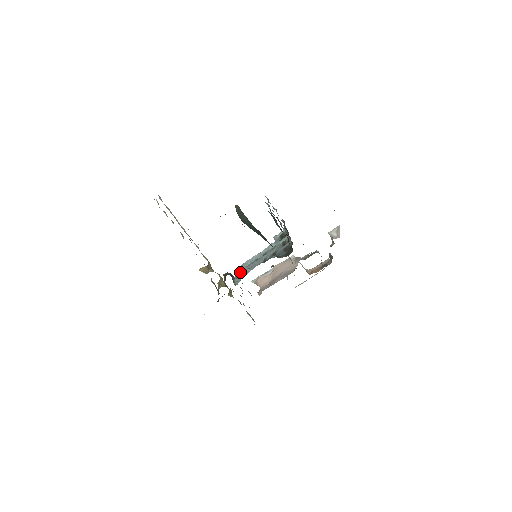
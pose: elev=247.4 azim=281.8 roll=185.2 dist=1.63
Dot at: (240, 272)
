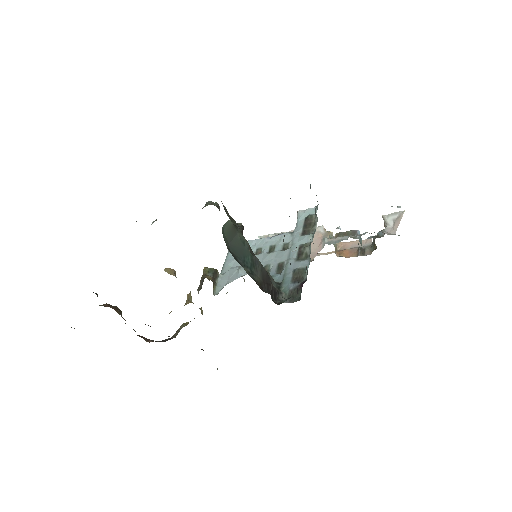
Dot at: (231, 262)
